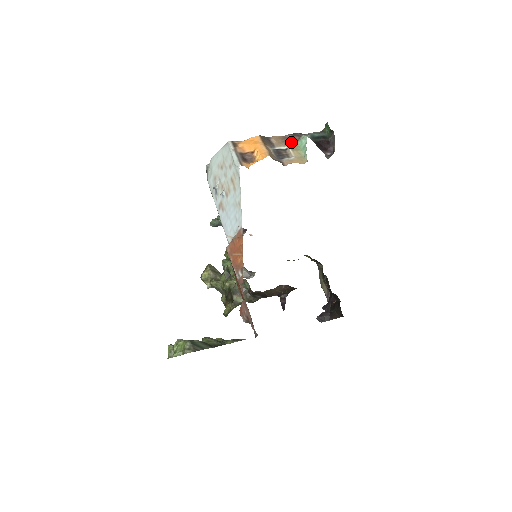
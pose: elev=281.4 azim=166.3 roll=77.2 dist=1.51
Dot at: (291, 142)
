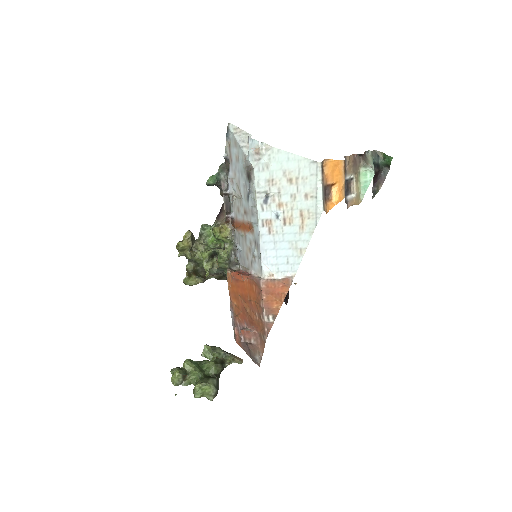
Dot at: (357, 167)
